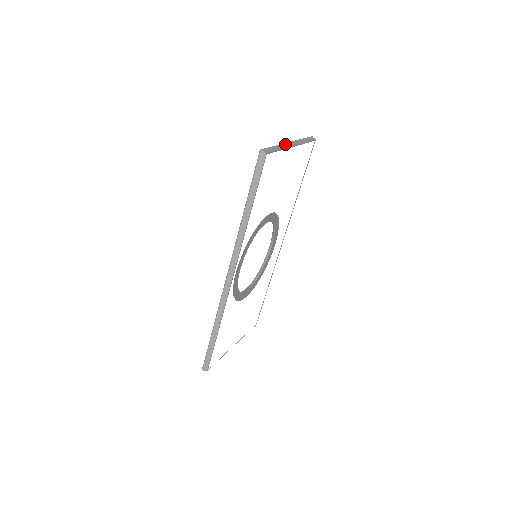
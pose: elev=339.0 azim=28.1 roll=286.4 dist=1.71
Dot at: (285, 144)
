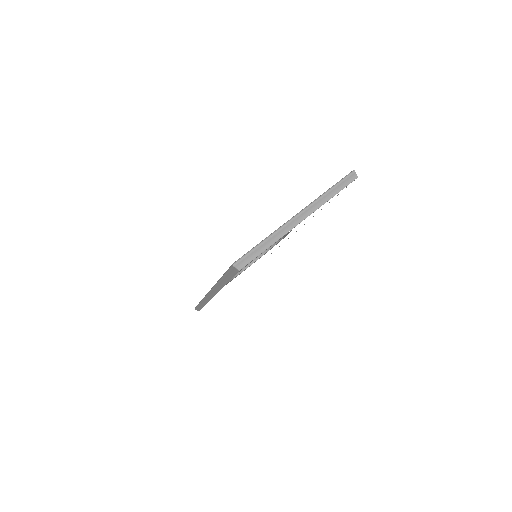
Dot at: (286, 226)
